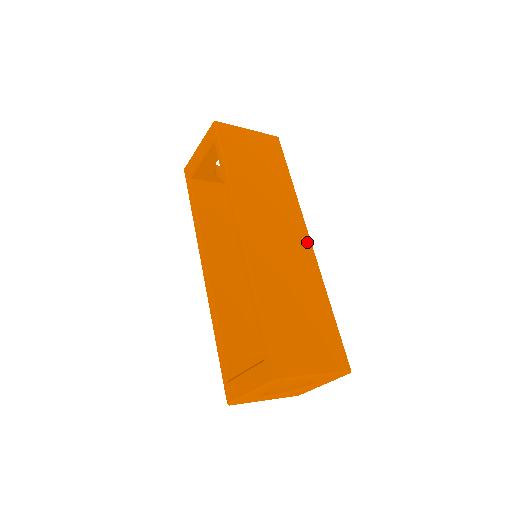
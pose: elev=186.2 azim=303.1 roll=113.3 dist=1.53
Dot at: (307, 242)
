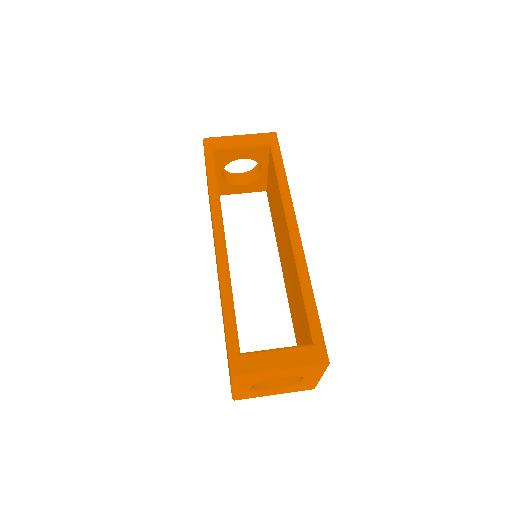
Dot at: occluded
